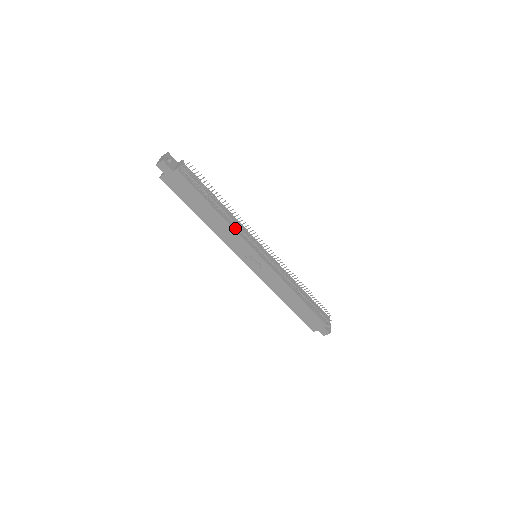
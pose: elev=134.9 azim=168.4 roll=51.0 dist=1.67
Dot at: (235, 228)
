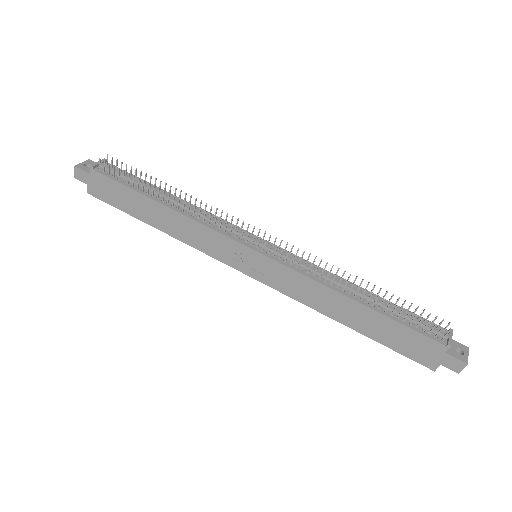
Dot at: (197, 219)
